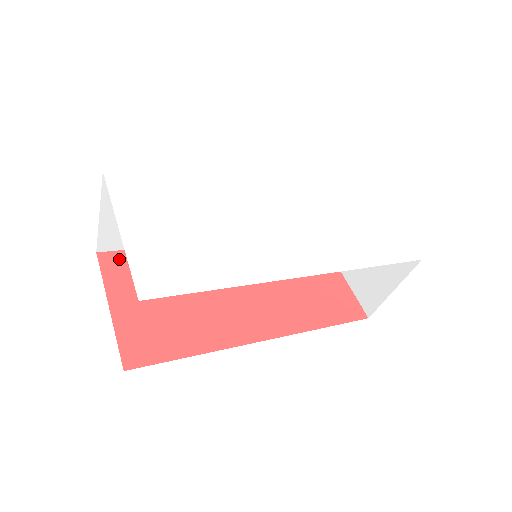
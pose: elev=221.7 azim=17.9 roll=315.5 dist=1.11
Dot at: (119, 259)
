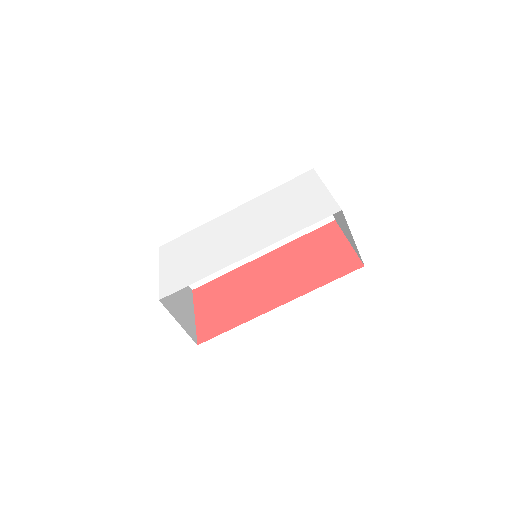
Dot at: (203, 289)
